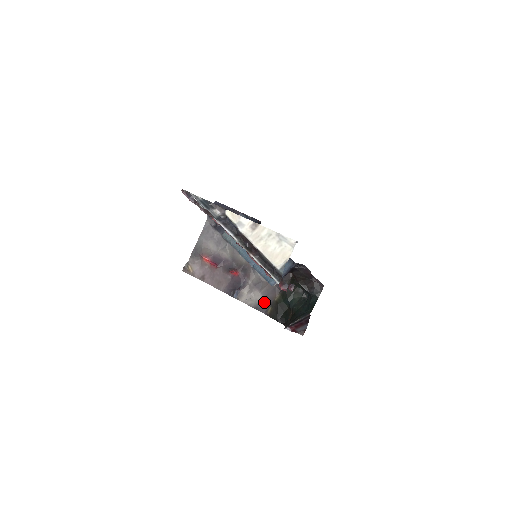
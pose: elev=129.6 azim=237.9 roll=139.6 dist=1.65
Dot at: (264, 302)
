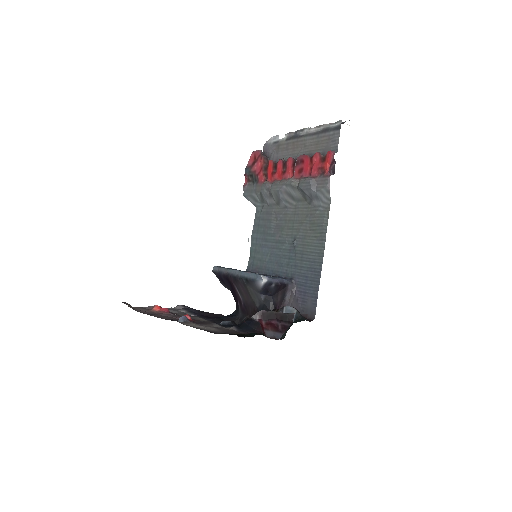
Dot at: (218, 332)
